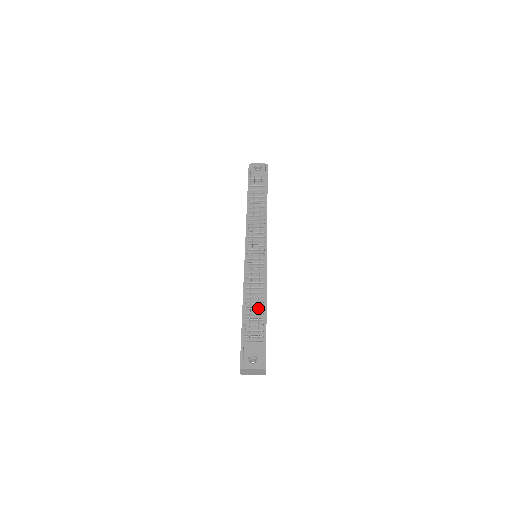
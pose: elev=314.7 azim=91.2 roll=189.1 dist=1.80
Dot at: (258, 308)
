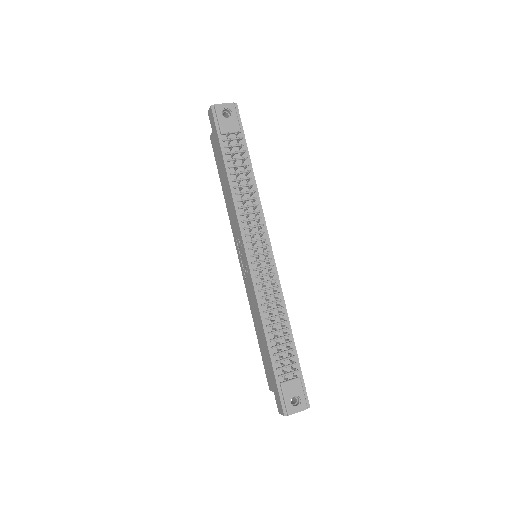
Dot at: occluded
